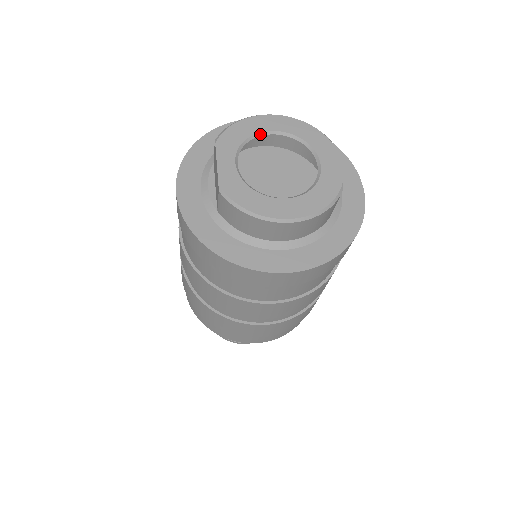
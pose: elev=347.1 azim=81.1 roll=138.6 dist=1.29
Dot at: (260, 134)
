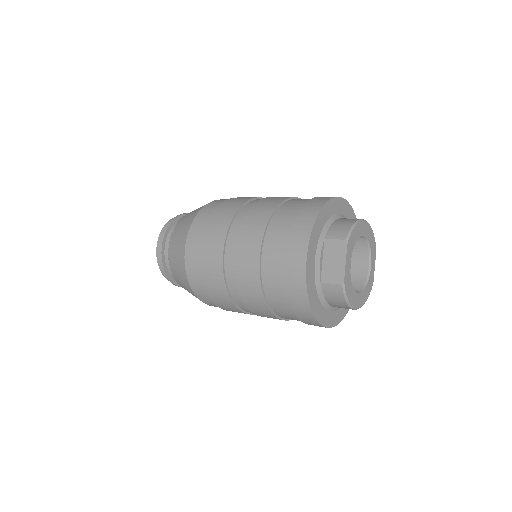
Dot at: (360, 237)
